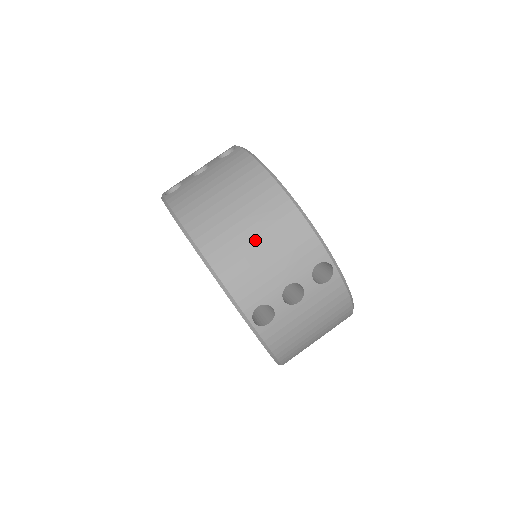
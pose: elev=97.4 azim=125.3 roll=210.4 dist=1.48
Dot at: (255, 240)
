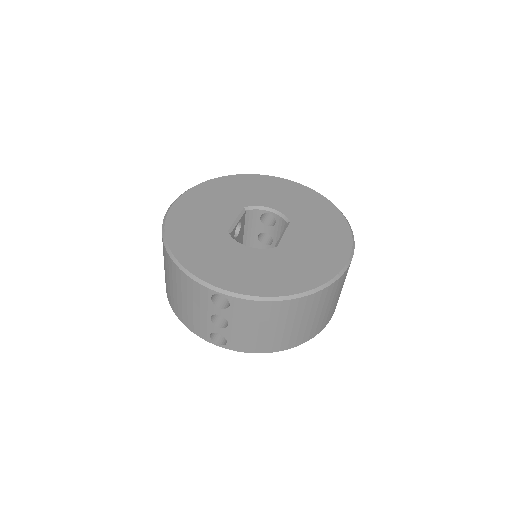
Dot at: (178, 295)
